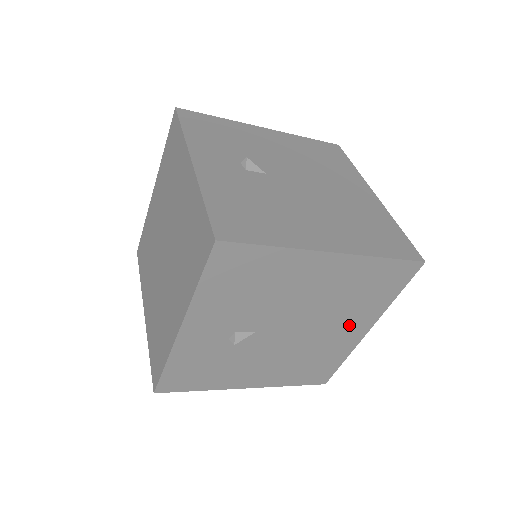
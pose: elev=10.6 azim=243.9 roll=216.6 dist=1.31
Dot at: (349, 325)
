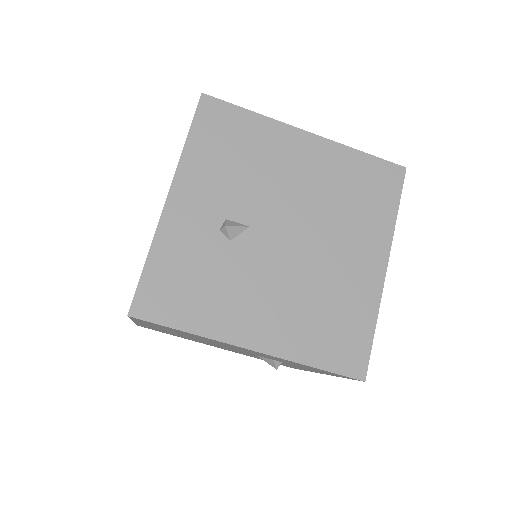
Dot at: (358, 249)
